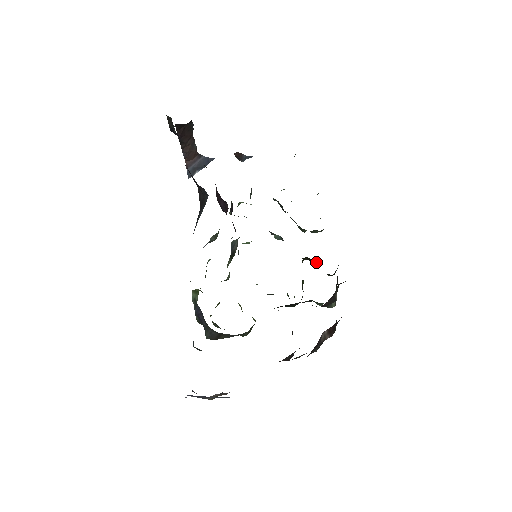
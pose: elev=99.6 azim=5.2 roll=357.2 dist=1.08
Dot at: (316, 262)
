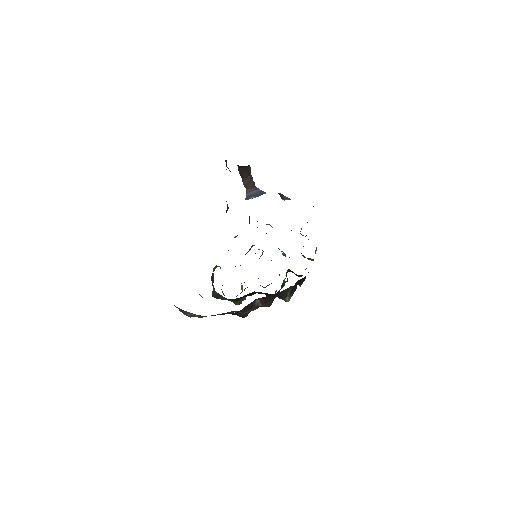
Dot at: occluded
